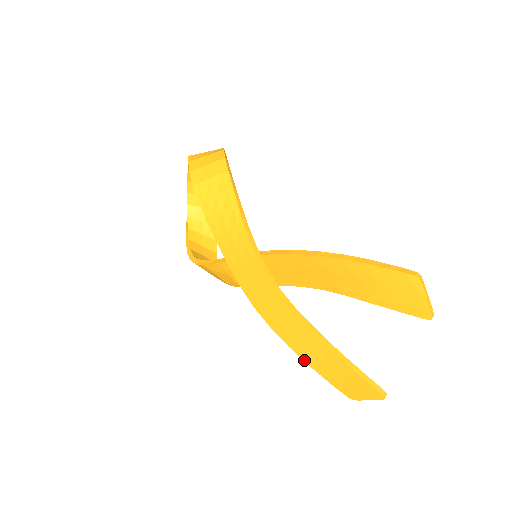
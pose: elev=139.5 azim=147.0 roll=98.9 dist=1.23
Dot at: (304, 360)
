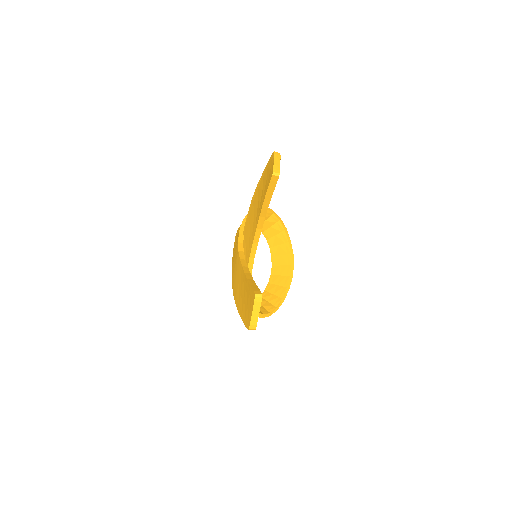
Dot at: (238, 309)
